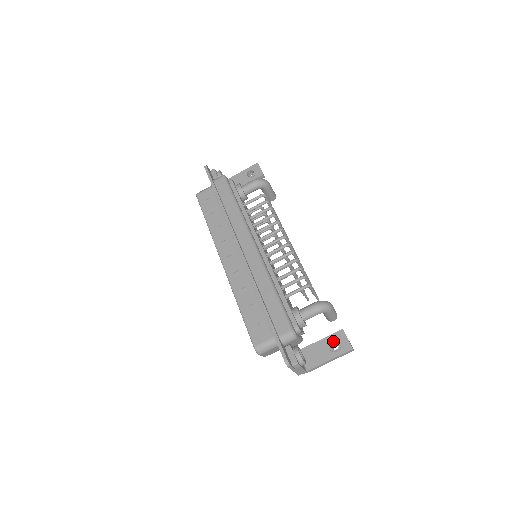
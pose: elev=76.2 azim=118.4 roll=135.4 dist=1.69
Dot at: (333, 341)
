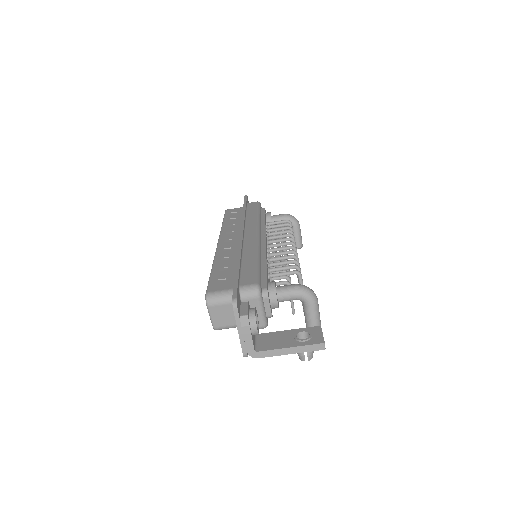
Dot at: (303, 336)
